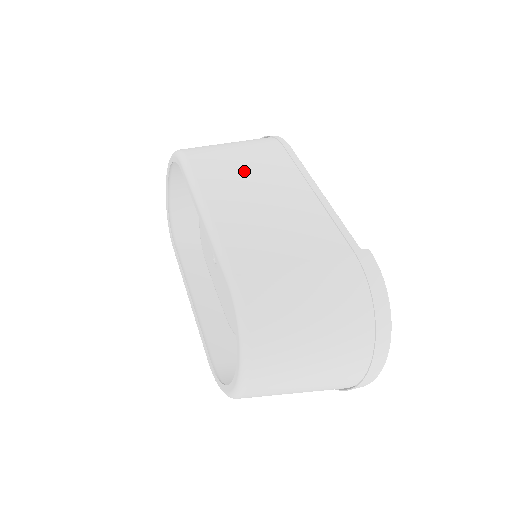
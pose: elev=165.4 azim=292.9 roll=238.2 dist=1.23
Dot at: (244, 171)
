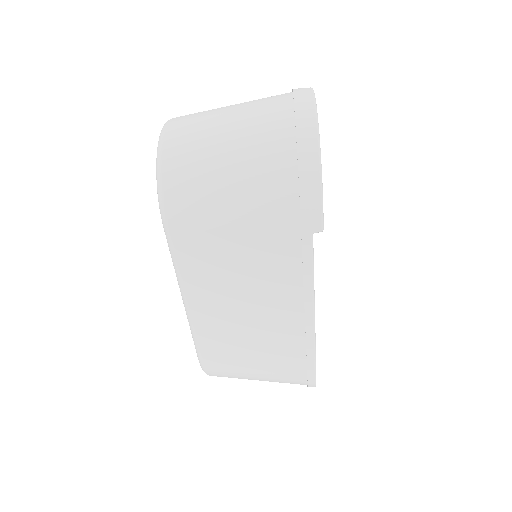
Dot at: occluded
